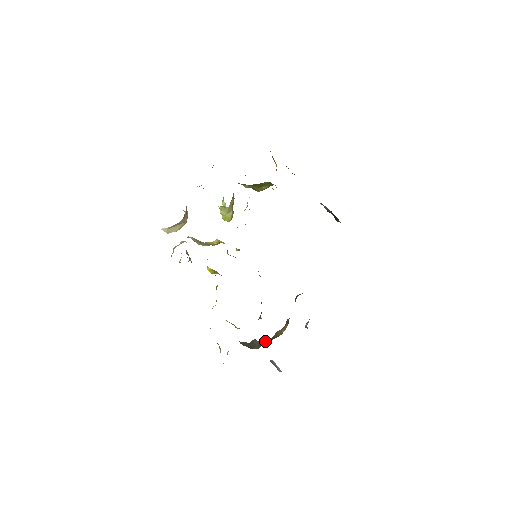
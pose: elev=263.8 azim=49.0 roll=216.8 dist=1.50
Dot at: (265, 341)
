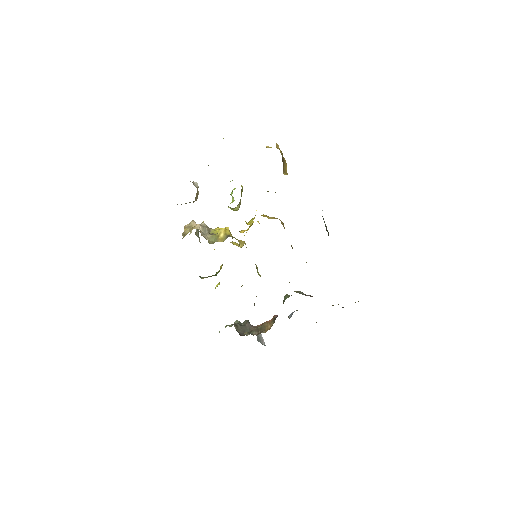
Dot at: (254, 333)
